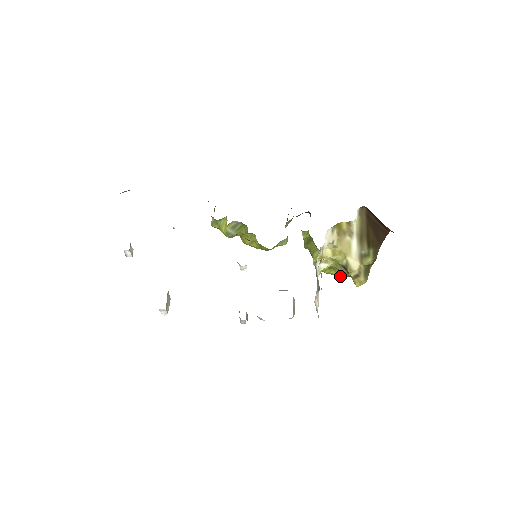
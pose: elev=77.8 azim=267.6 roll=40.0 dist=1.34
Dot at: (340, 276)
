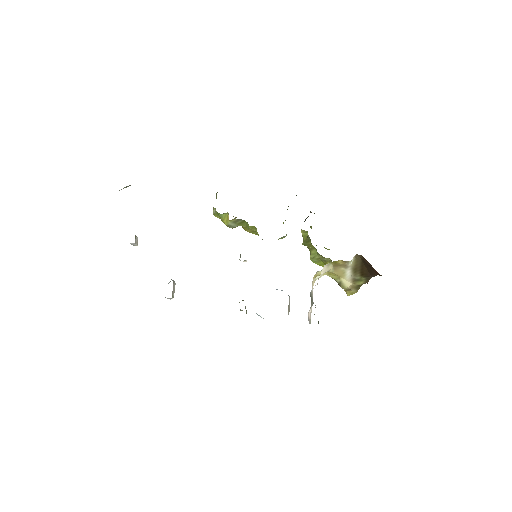
Dot at: occluded
